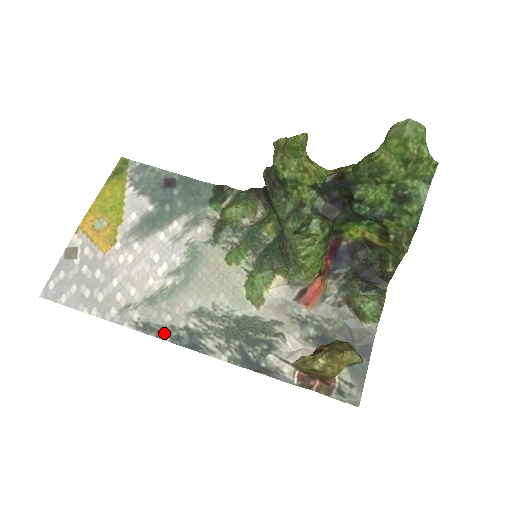
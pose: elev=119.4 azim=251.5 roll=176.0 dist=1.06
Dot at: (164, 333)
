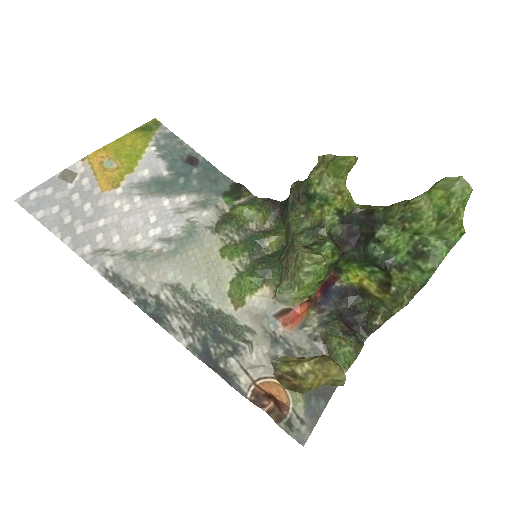
Dot at: (132, 292)
